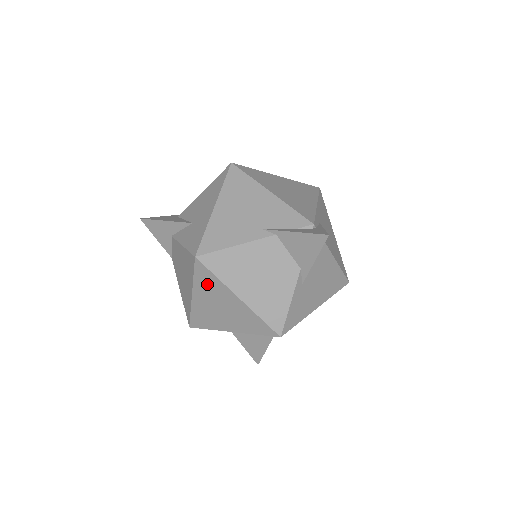
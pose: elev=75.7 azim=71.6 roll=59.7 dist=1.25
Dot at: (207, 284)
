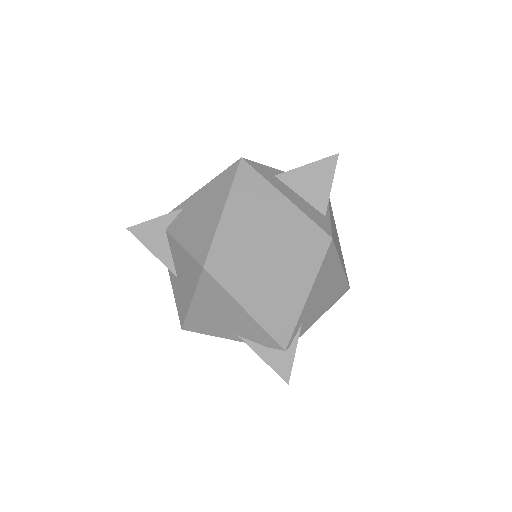
Dot at: occluded
